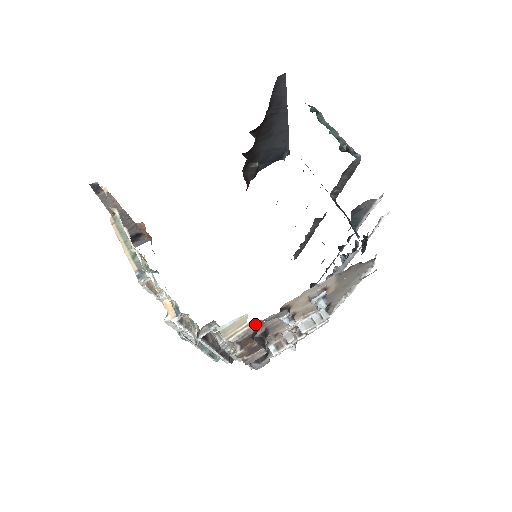
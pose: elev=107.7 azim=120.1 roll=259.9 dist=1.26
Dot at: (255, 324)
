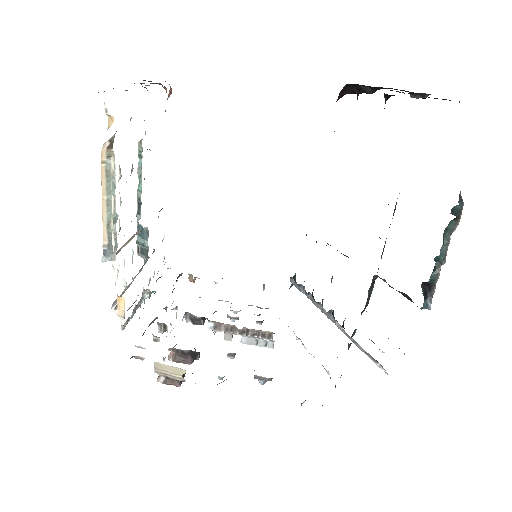
Dot at: occluded
